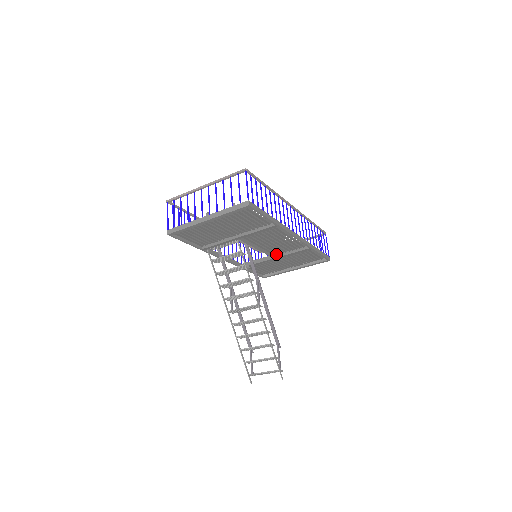
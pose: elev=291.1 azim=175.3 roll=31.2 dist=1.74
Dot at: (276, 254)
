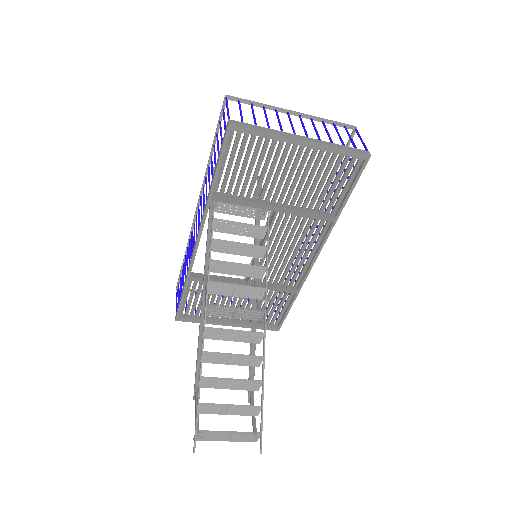
Dot at: (250, 279)
